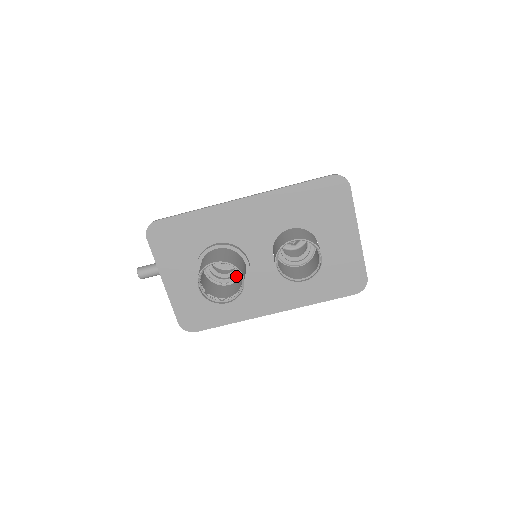
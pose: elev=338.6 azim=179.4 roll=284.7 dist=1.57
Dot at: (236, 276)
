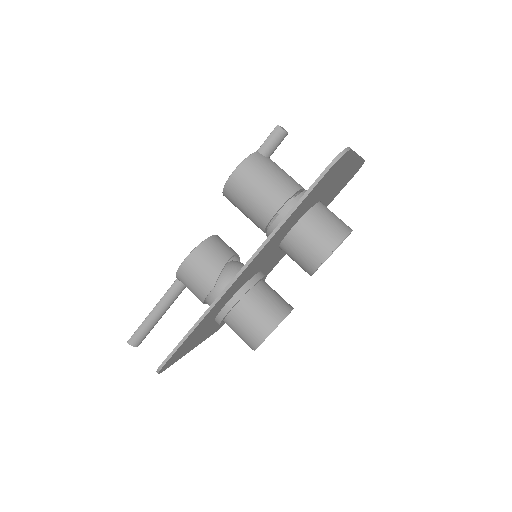
Dot at: occluded
